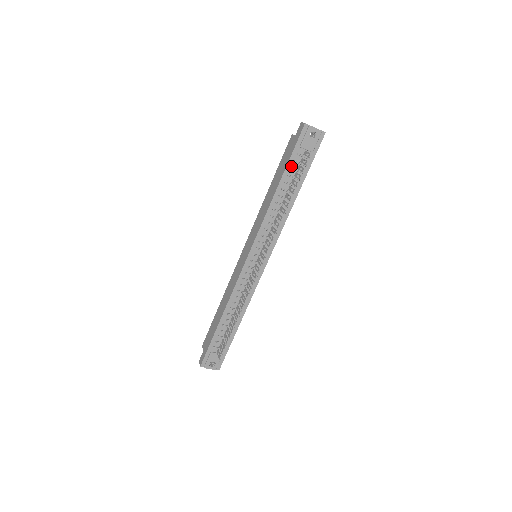
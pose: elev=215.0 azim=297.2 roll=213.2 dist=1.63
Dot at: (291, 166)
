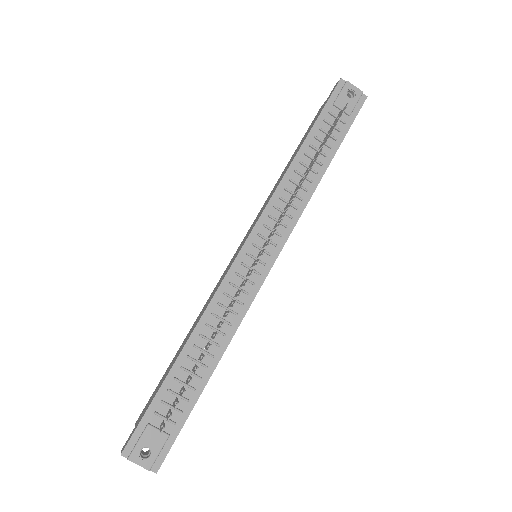
Dot at: (320, 126)
